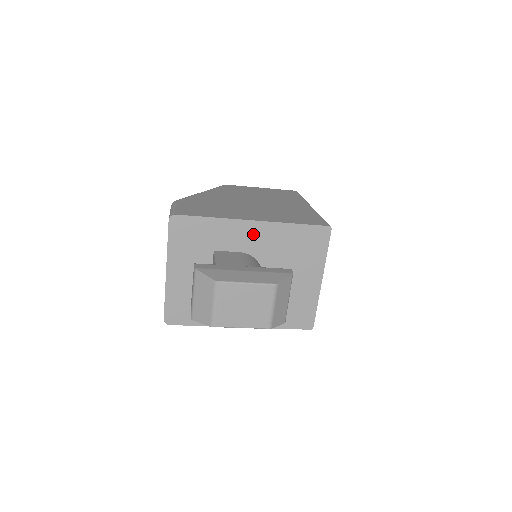
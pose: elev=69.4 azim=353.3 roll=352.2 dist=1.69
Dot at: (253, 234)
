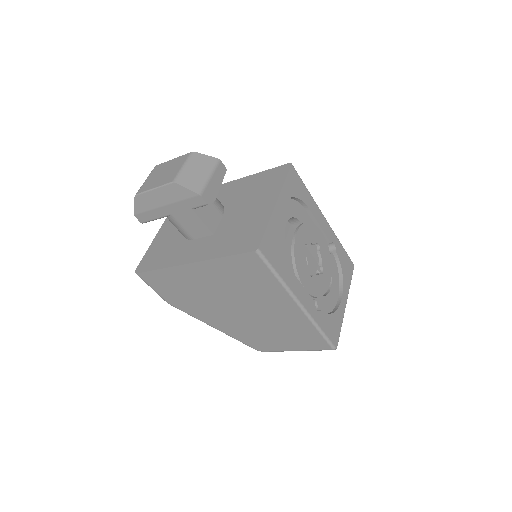
Dot at: (227, 190)
